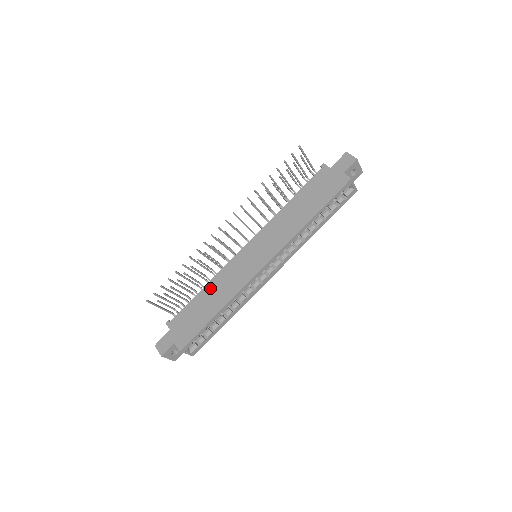
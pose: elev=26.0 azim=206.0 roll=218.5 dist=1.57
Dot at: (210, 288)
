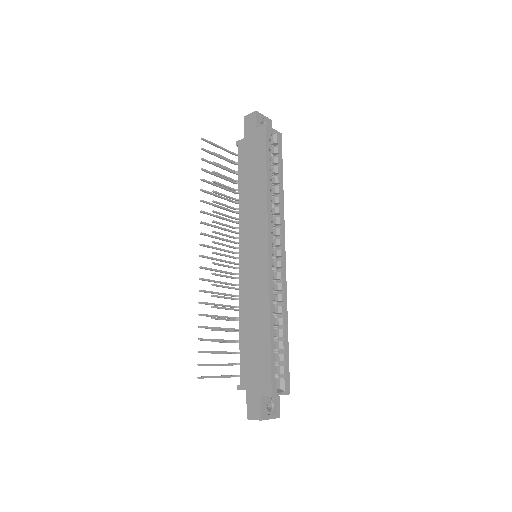
Dot at: (245, 318)
